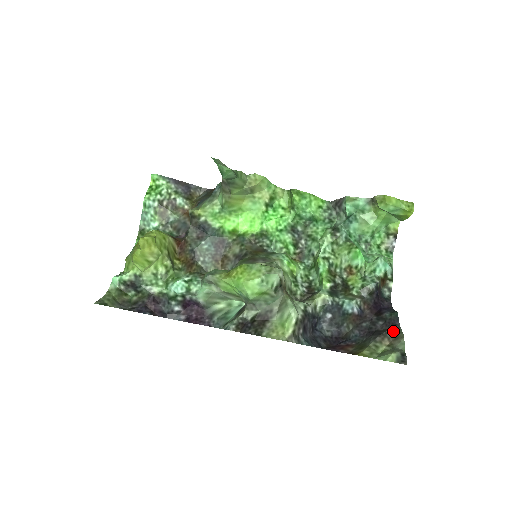
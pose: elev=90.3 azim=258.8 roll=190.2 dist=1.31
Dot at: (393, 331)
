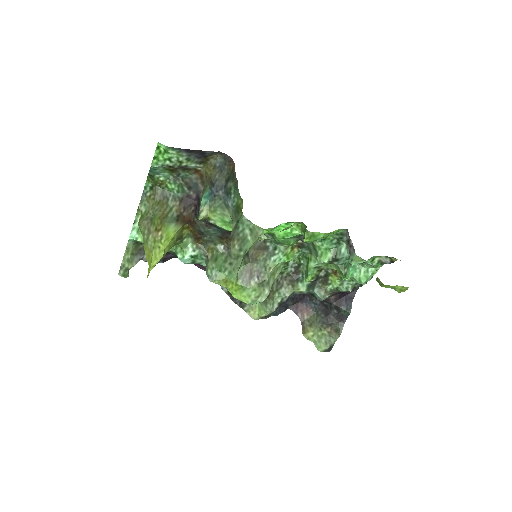
Dot at: (338, 325)
